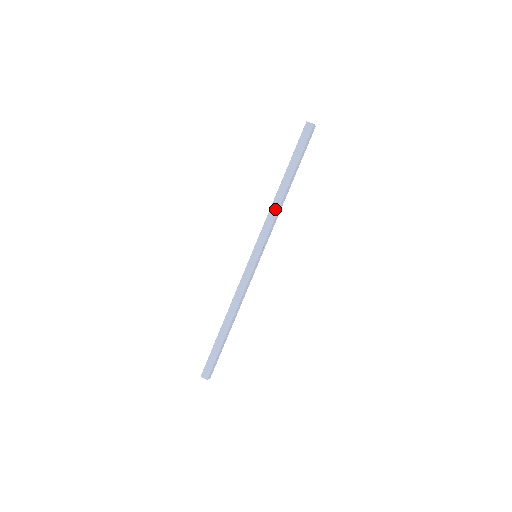
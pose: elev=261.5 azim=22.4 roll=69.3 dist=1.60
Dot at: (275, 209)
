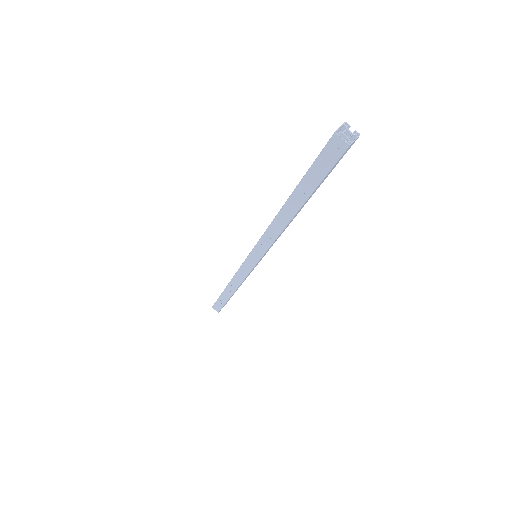
Dot at: (276, 230)
